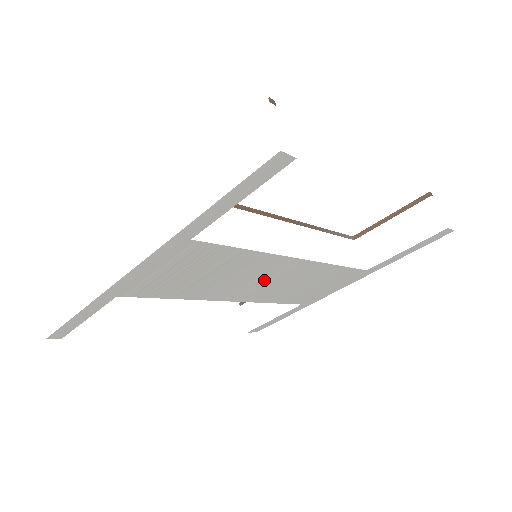
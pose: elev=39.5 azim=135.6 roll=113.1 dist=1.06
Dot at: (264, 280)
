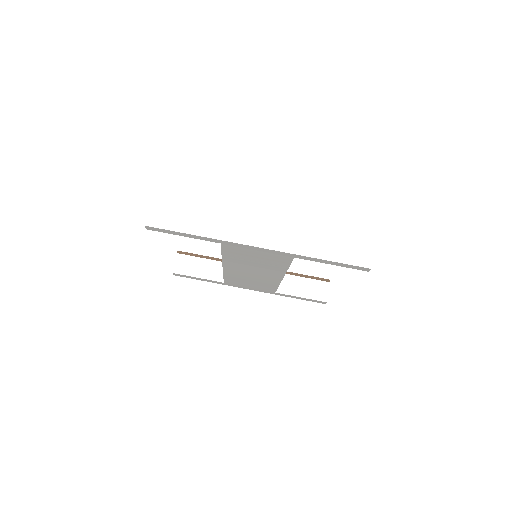
Dot at: (254, 272)
